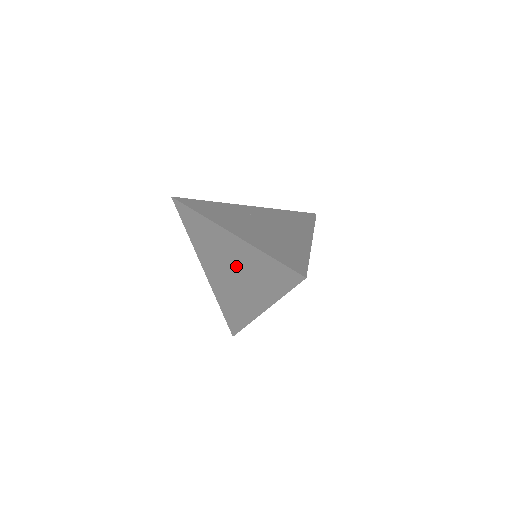
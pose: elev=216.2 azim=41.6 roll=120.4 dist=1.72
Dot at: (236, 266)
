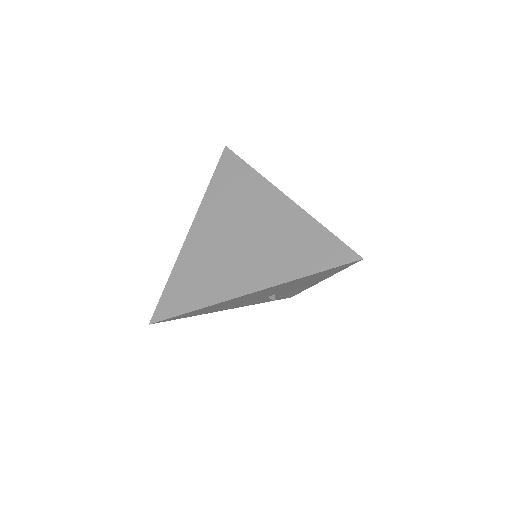
Dot at: (256, 231)
